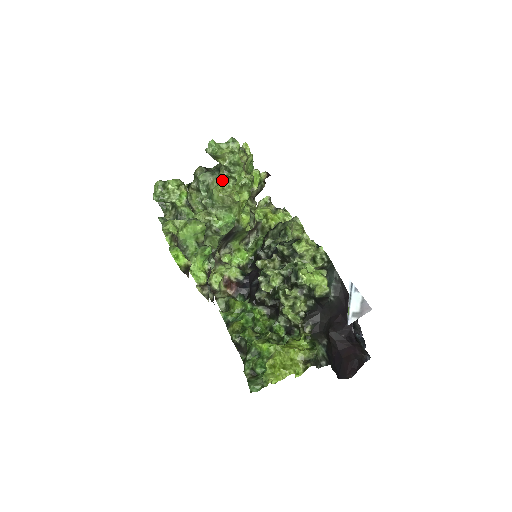
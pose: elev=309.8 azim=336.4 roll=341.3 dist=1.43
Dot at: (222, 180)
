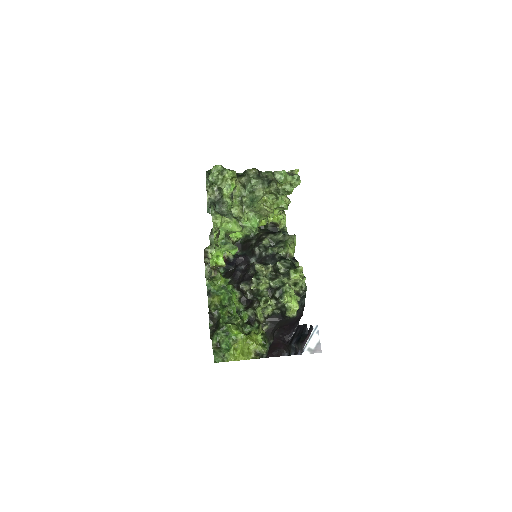
Dot at: (267, 192)
